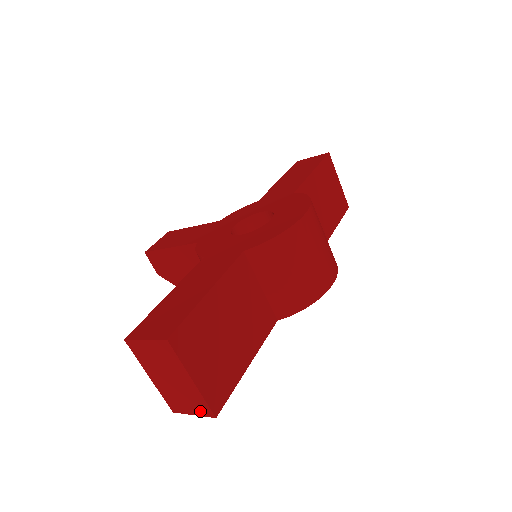
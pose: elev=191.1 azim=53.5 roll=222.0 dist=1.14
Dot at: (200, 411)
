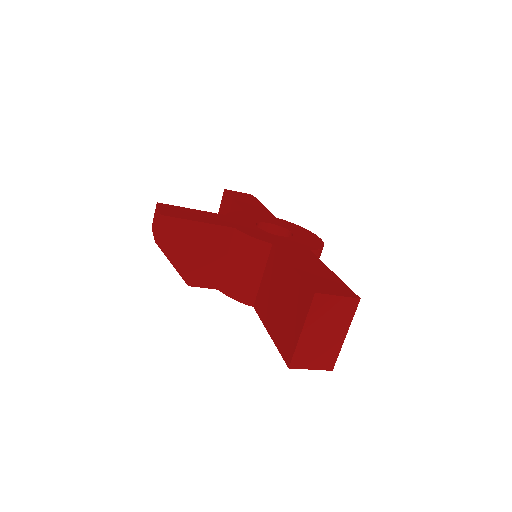
Dot at: (323, 365)
